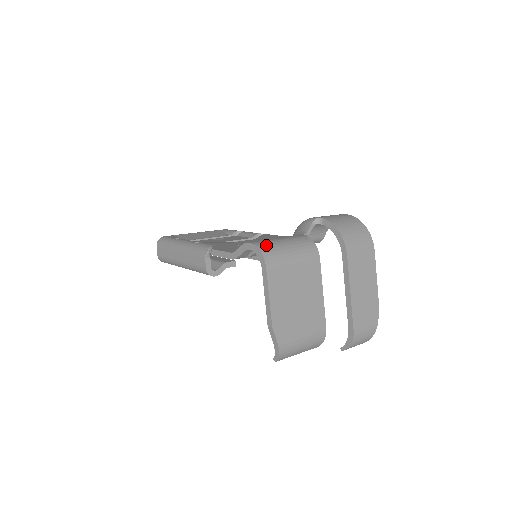
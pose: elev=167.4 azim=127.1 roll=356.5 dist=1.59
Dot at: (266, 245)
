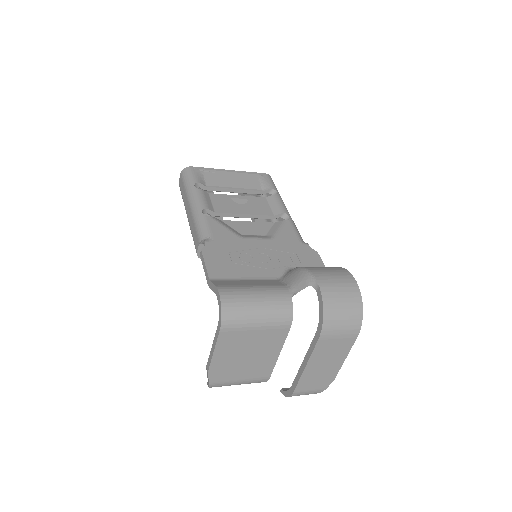
Dot at: (233, 305)
